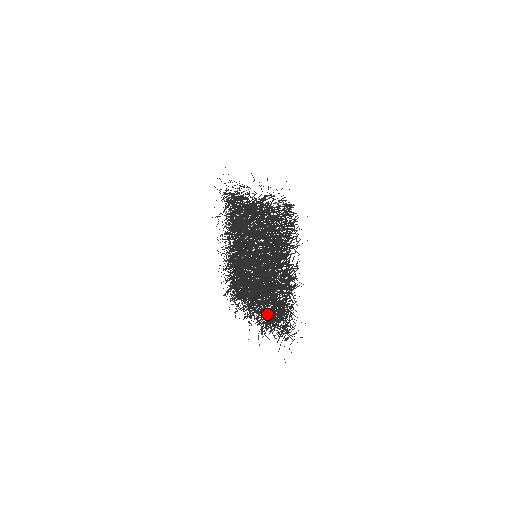
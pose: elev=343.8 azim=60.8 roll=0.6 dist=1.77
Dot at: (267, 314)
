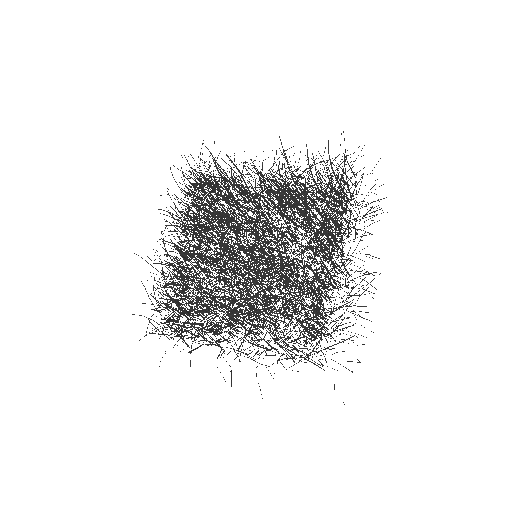
Dot at: occluded
